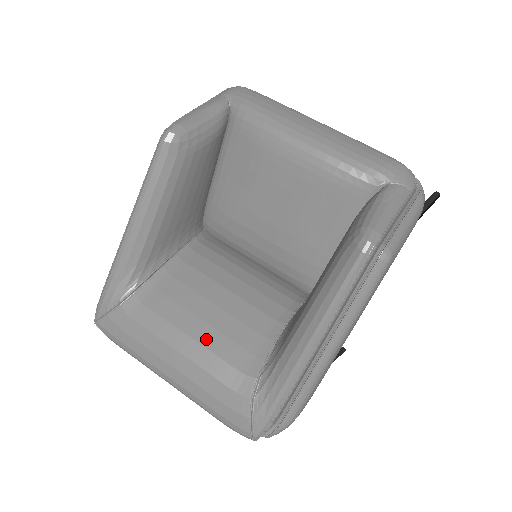
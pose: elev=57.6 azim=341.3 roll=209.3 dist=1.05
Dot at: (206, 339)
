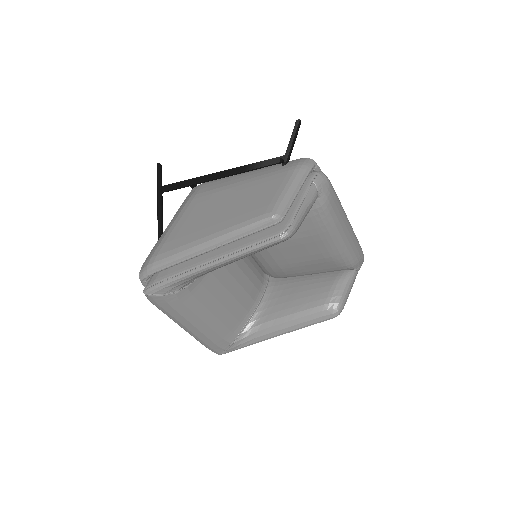
Dot at: (221, 315)
